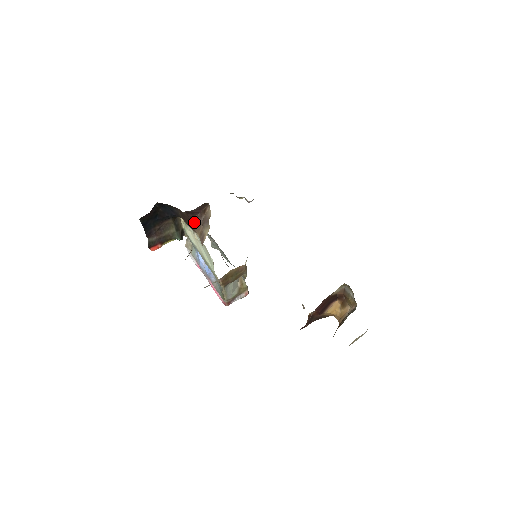
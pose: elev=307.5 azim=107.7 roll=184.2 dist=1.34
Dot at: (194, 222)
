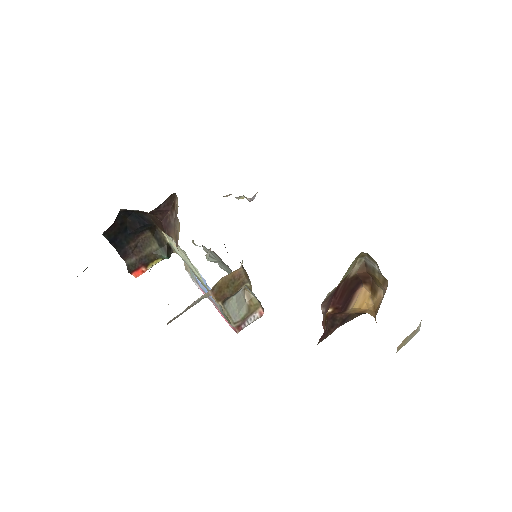
Dot at: (167, 224)
